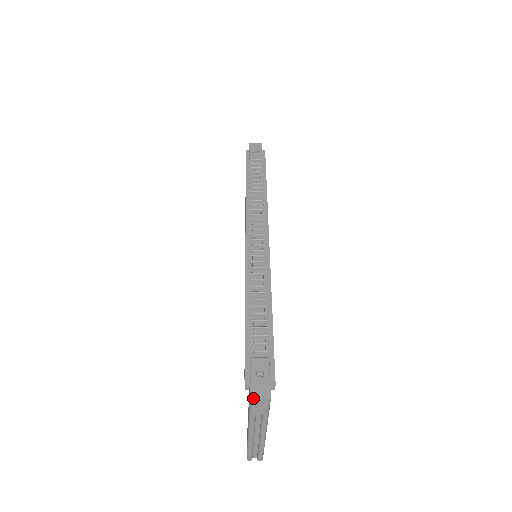
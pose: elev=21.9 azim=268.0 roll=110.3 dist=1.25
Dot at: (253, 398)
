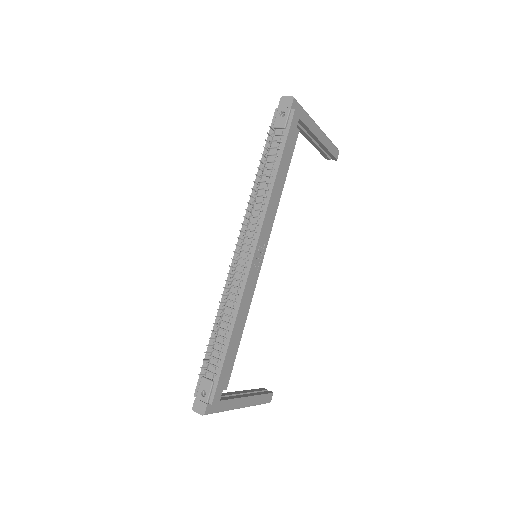
Dot at: (193, 410)
